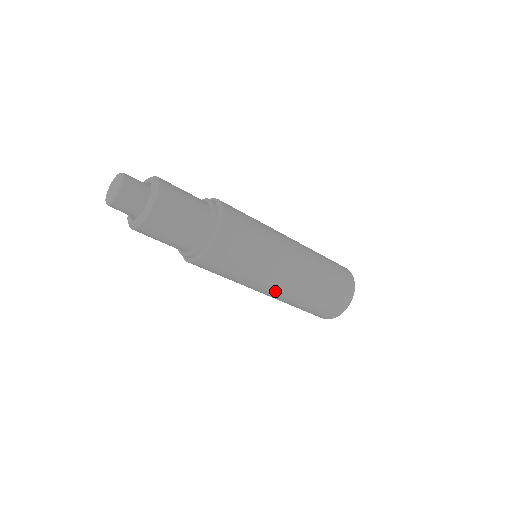
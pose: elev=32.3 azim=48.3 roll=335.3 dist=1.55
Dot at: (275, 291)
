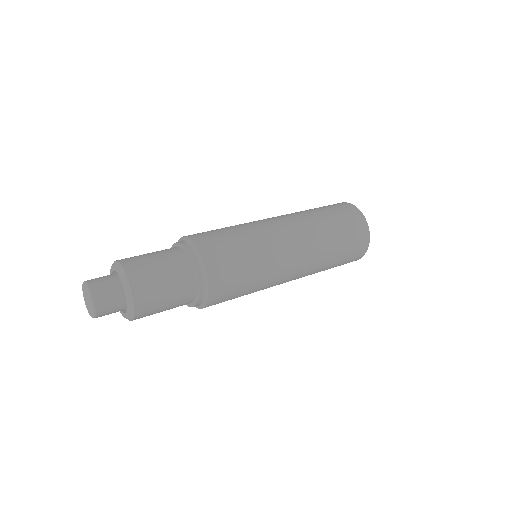
Dot at: (288, 281)
